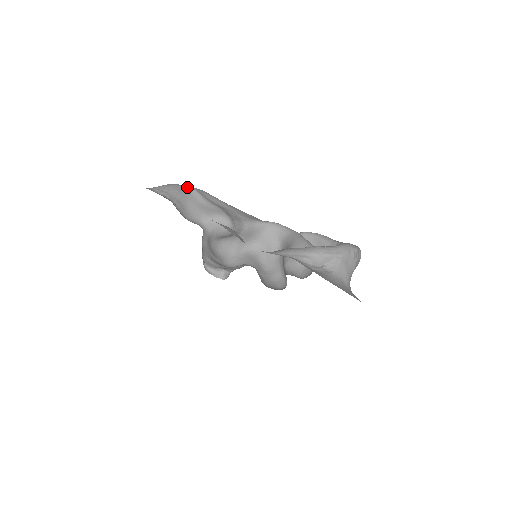
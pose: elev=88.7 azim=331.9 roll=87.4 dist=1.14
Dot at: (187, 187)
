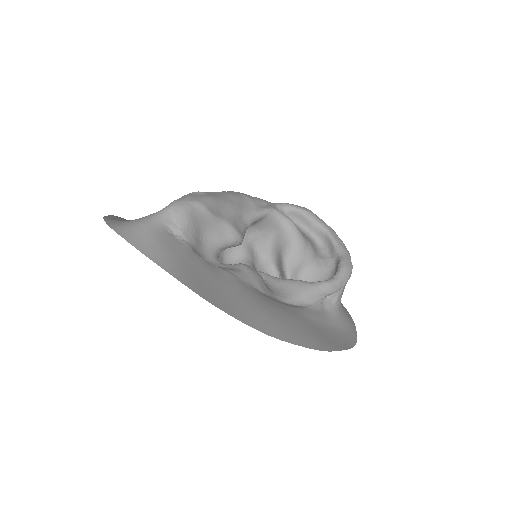
Dot at: (198, 207)
